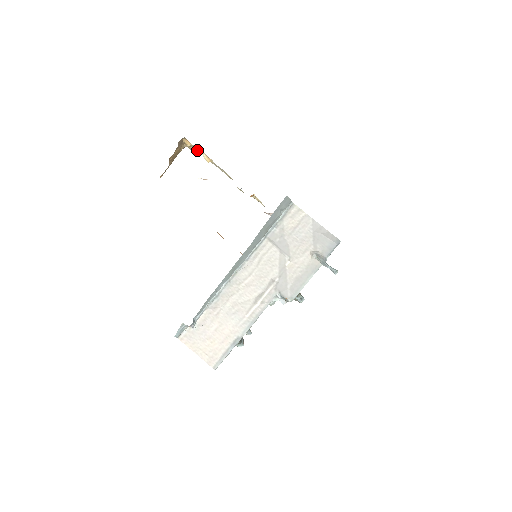
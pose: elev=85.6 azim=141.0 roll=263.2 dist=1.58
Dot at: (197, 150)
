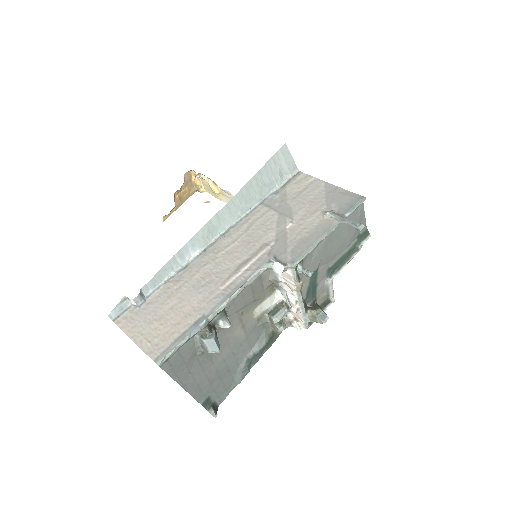
Dot at: (208, 192)
